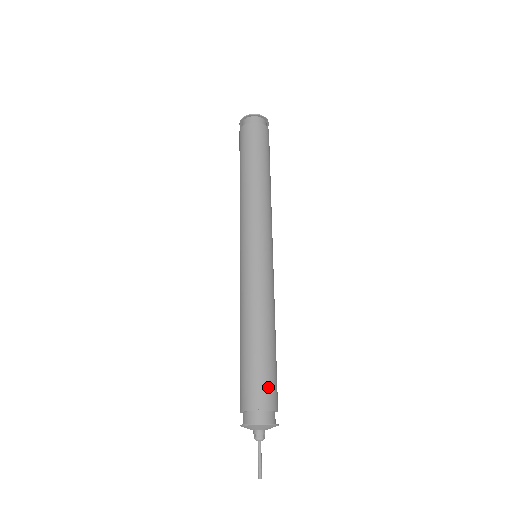
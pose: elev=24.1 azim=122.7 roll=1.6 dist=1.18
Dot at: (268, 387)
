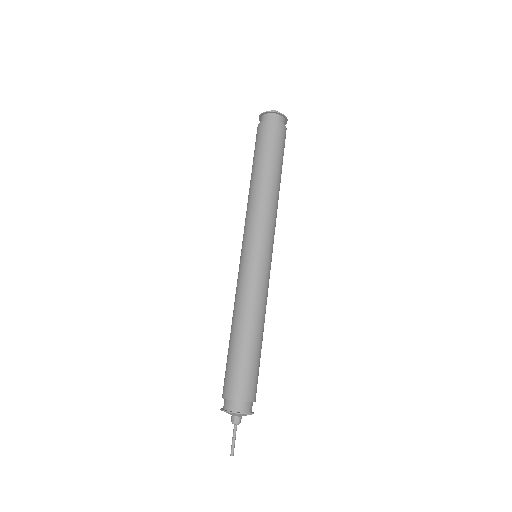
Dot at: (253, 382)
